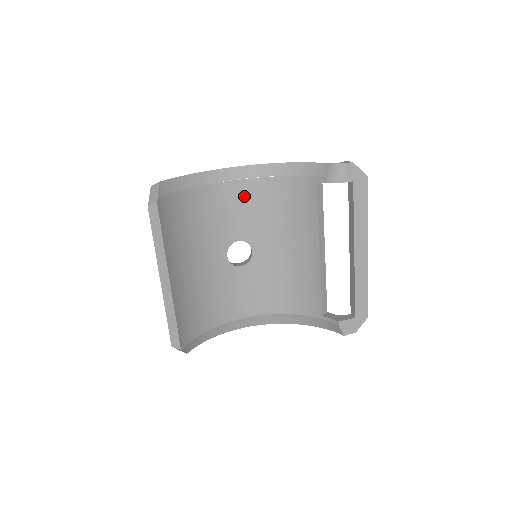
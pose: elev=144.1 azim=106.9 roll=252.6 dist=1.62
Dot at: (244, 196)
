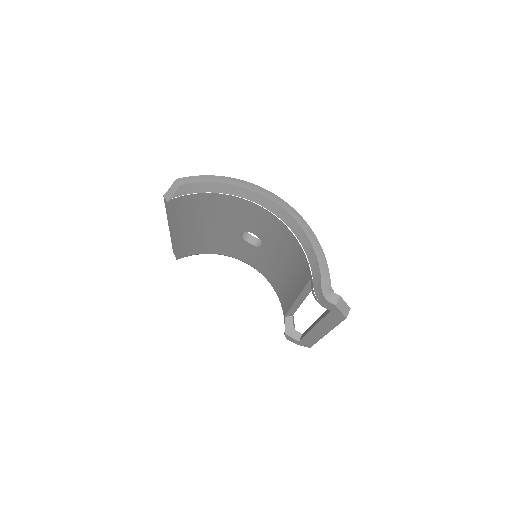
Dot at: (267, 220)
